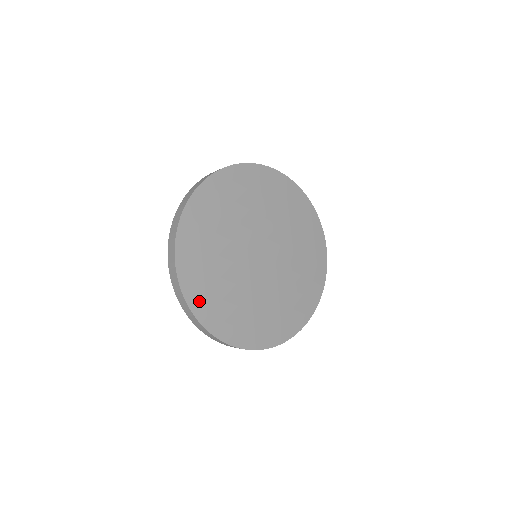
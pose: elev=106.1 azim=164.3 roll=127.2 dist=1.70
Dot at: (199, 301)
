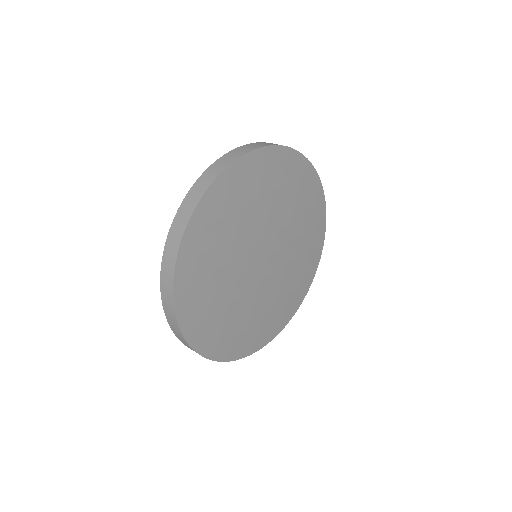
Dot at: (230, 350)
